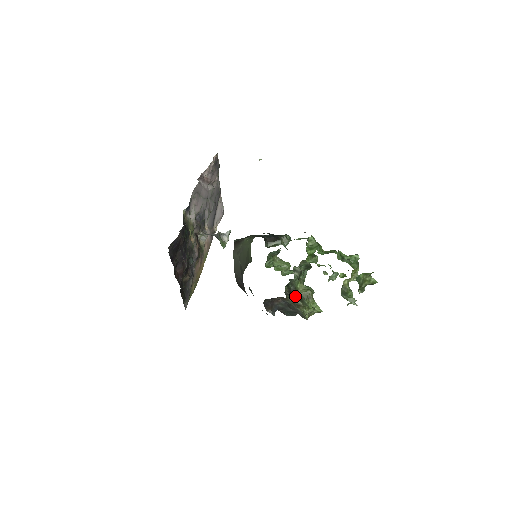
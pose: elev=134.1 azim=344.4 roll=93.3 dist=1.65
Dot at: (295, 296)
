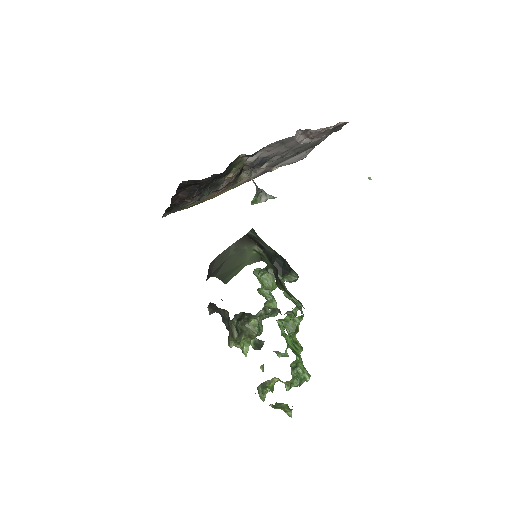
Dot at: (241, 324)
